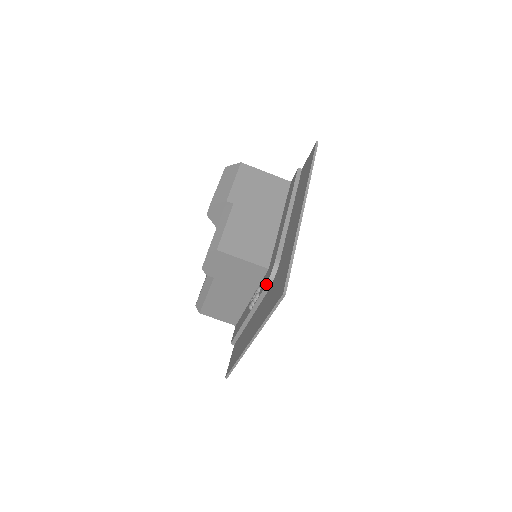
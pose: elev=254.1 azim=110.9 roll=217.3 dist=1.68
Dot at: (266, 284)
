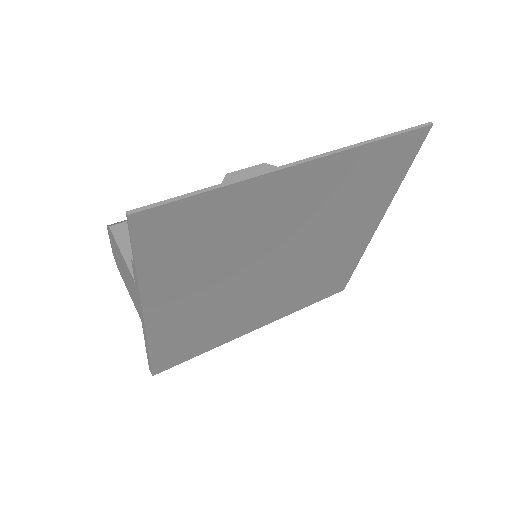
Dot at: occluded
